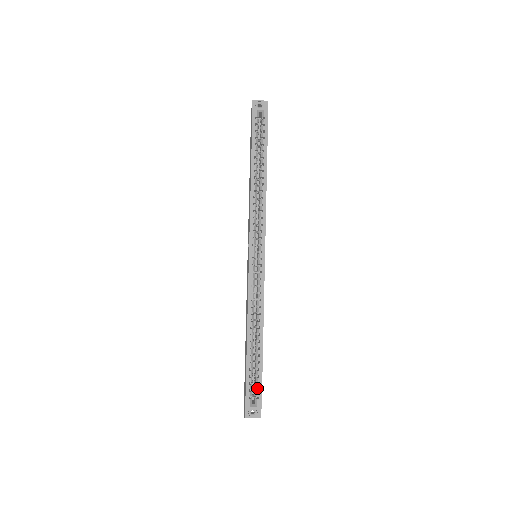
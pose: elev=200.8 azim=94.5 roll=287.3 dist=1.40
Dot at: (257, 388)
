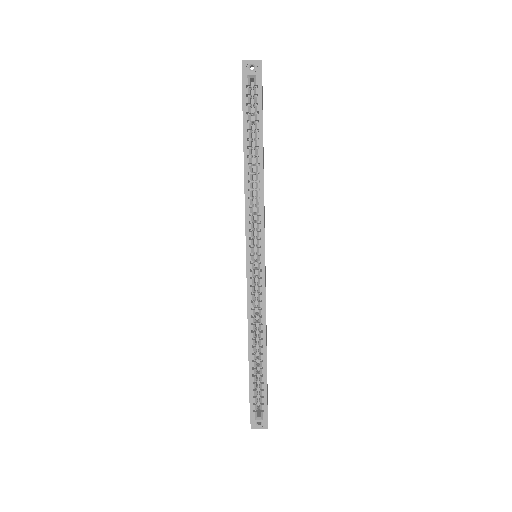
Dot at: (262, 402)
